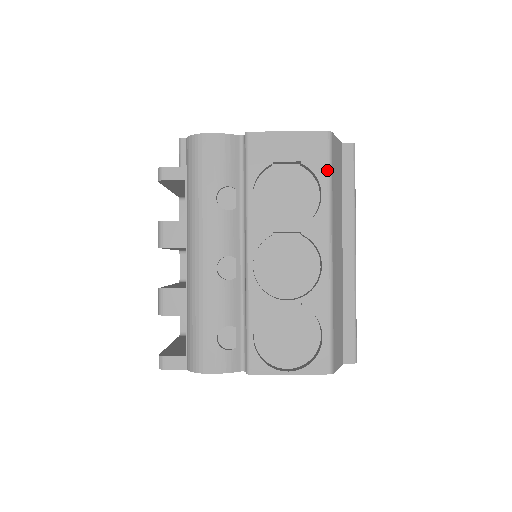
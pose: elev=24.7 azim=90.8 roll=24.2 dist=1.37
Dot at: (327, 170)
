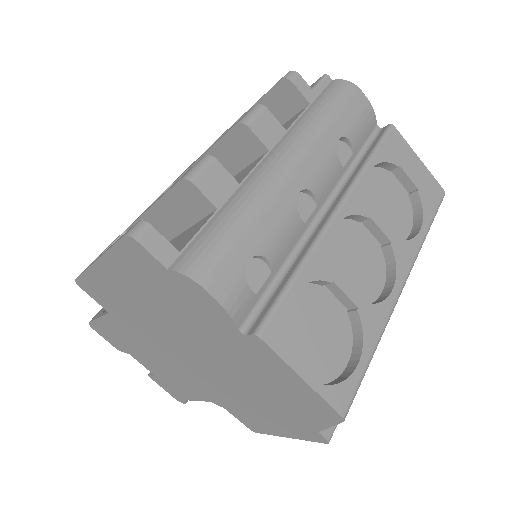
Dot at: (432, 216)
